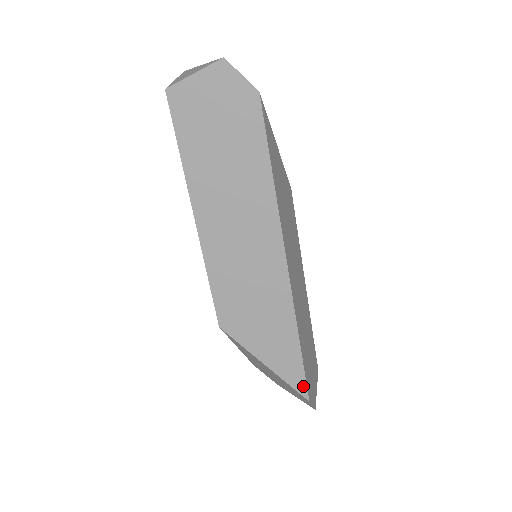
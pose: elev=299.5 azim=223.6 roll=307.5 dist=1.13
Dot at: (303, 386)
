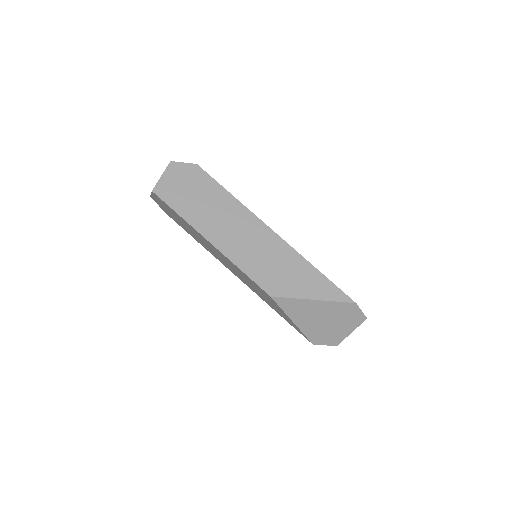
Dot at: (344, 296)
